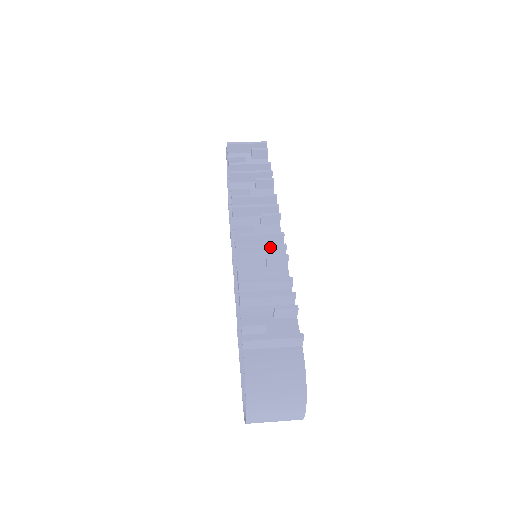
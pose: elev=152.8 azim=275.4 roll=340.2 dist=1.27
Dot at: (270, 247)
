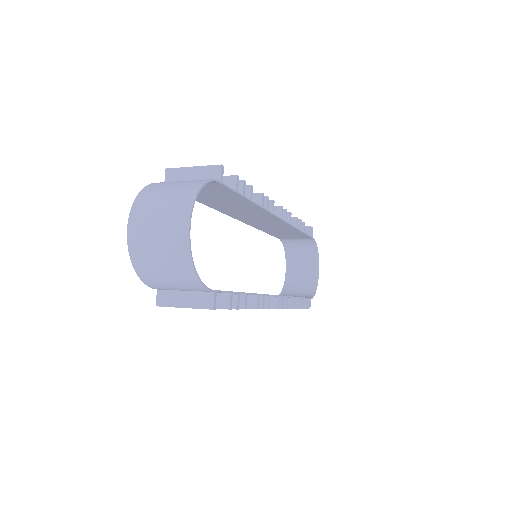
Dot at: occluded
